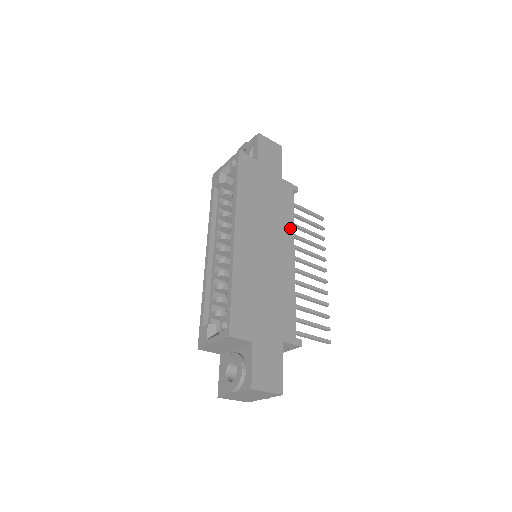
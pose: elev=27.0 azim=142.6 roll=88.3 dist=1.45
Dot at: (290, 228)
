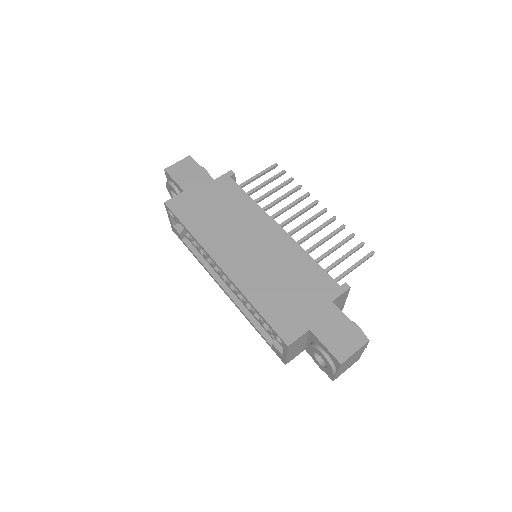
Dot at: (256, 209)
